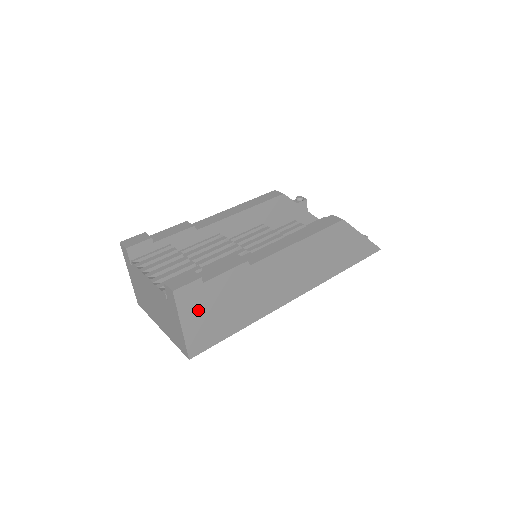
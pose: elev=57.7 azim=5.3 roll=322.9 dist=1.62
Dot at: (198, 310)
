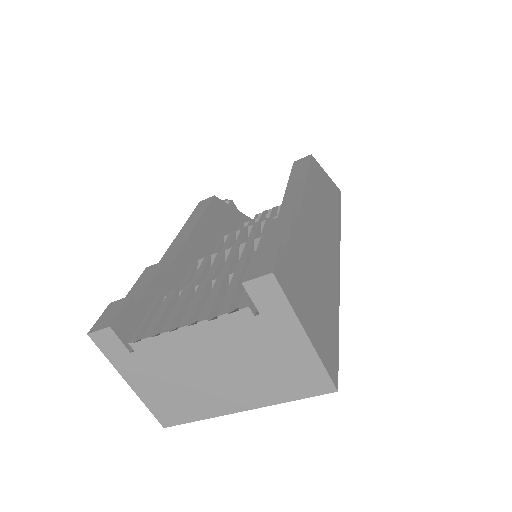
Dot at: (303, 300)
